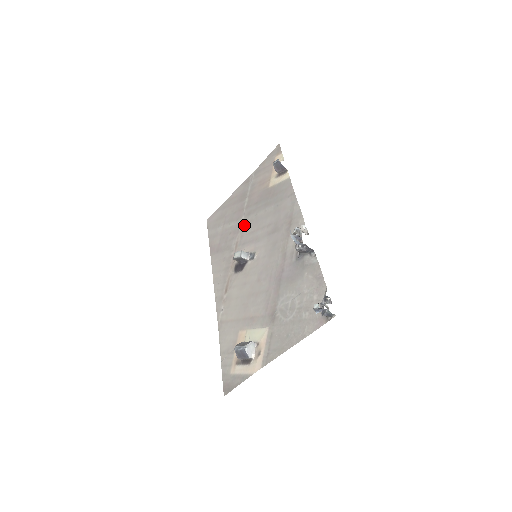
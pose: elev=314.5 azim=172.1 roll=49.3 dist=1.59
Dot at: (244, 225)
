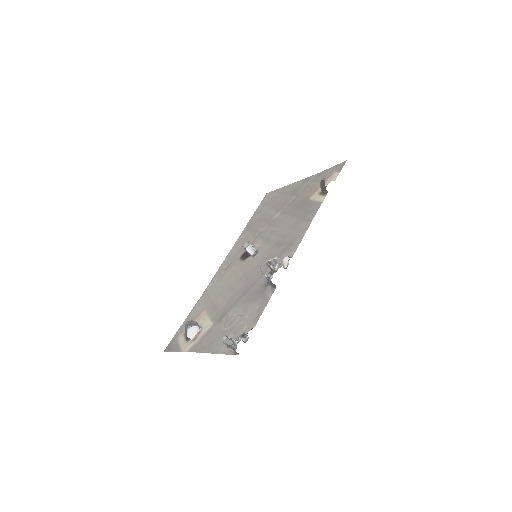
Dot at: (275, 220)
